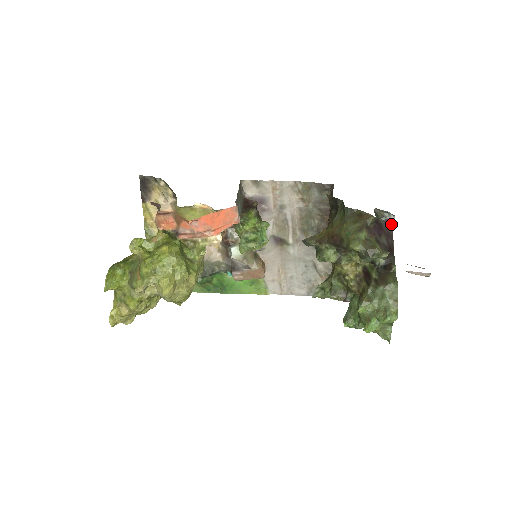
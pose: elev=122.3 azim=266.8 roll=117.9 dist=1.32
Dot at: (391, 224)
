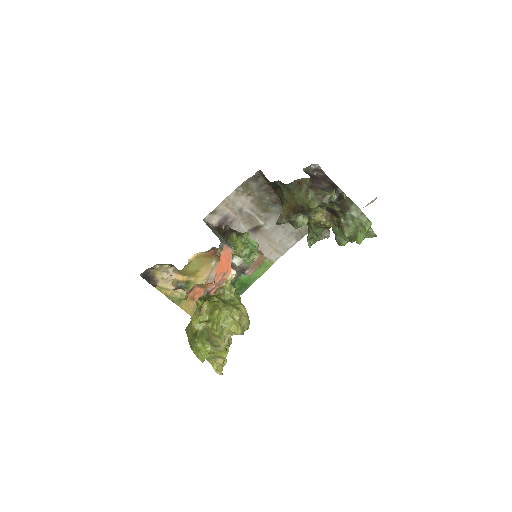
Dot at: (320, 169)
